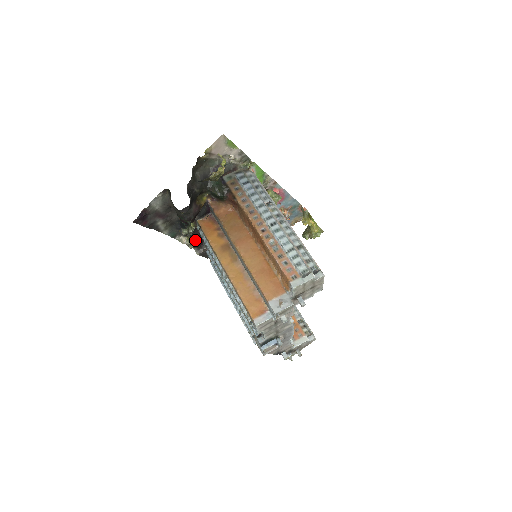
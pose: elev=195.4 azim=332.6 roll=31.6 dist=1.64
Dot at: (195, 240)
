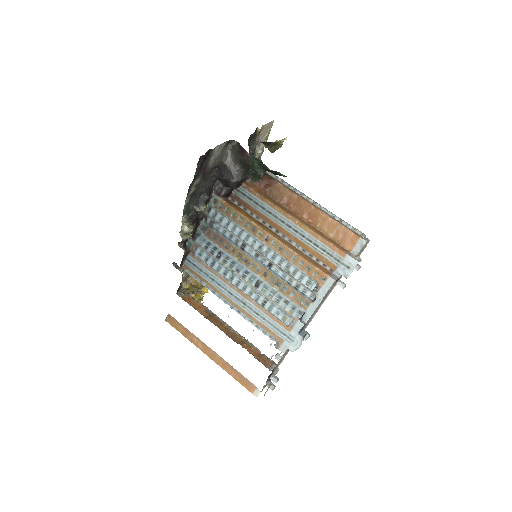
Dot at: (191, 230)
